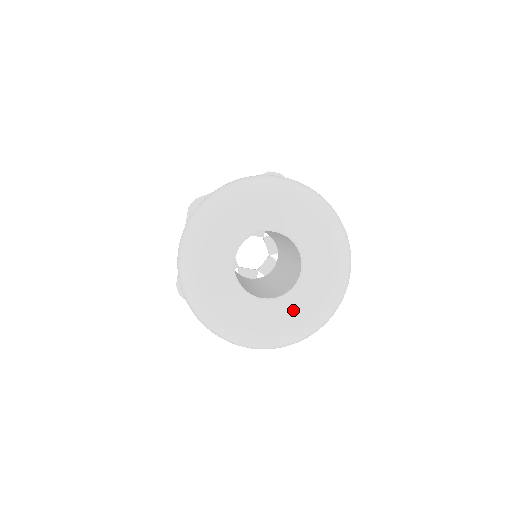
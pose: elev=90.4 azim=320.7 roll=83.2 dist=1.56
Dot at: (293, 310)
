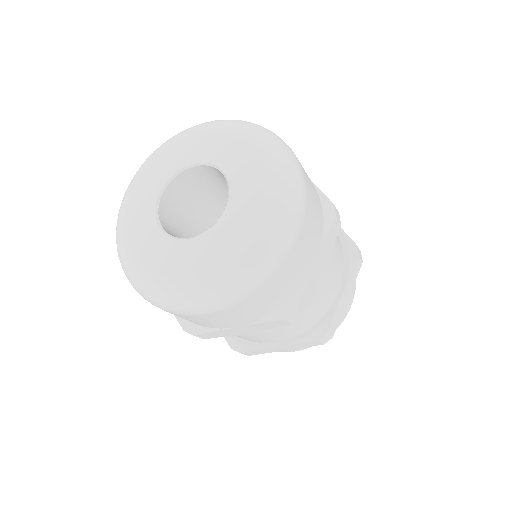
Dot at: (200, 254)
